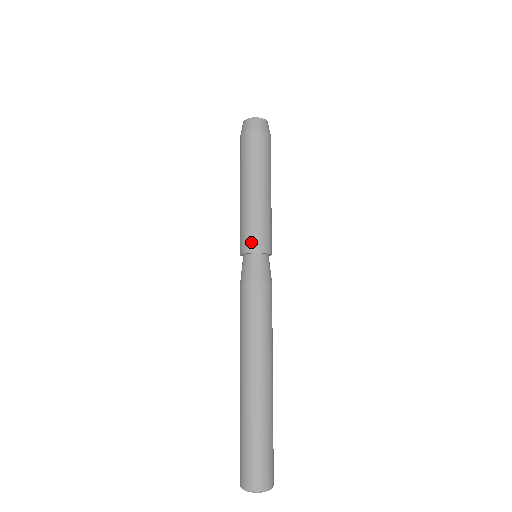
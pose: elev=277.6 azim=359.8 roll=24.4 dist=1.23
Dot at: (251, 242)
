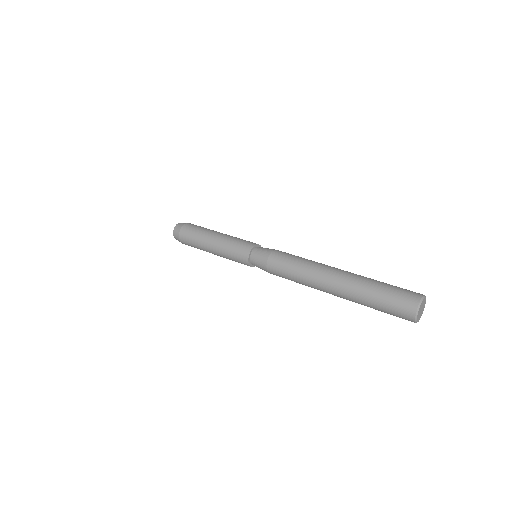
Dot at: (245, 247)
